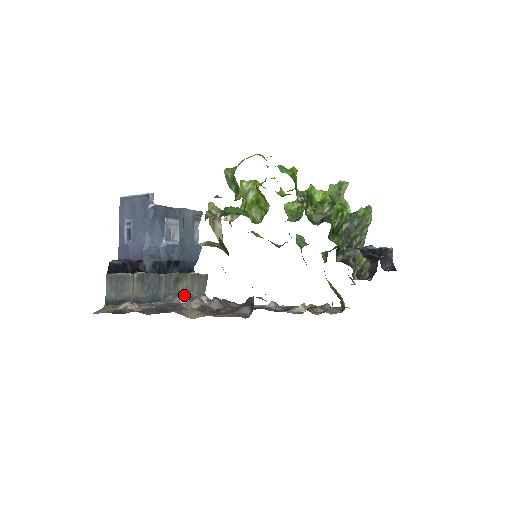
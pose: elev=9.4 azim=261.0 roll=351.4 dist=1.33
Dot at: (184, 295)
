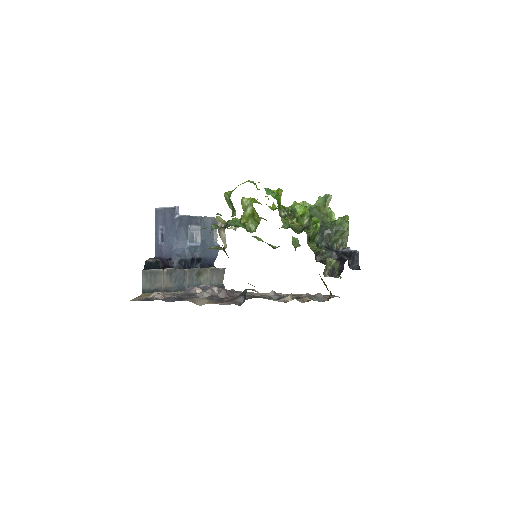
Dot at: (201, 286)
